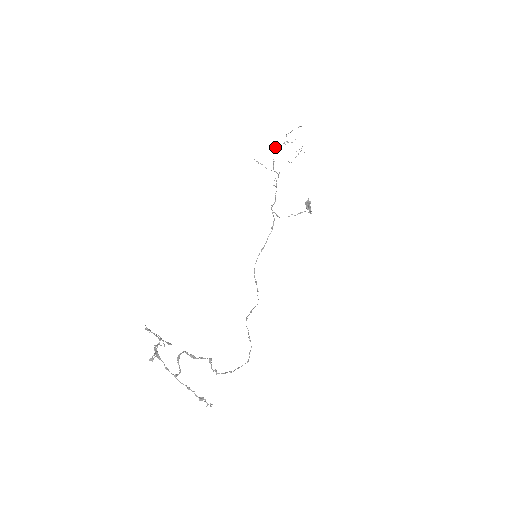
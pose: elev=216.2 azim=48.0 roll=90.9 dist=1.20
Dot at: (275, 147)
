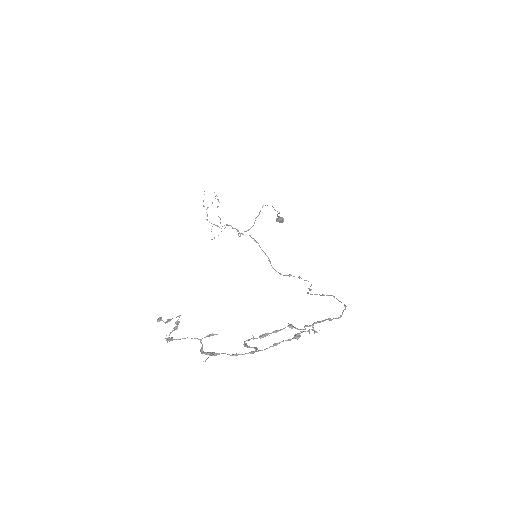
Dot at: (207, 220)
